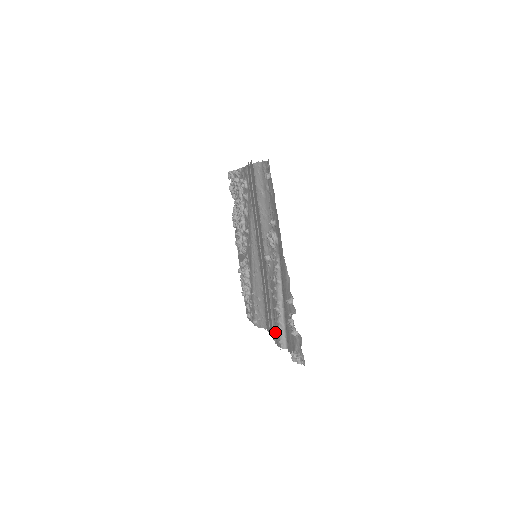
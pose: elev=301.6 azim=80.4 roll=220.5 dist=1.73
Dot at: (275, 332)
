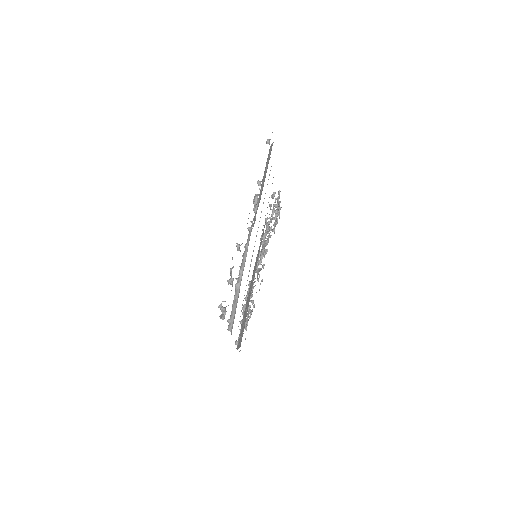
Dot at: occluded
